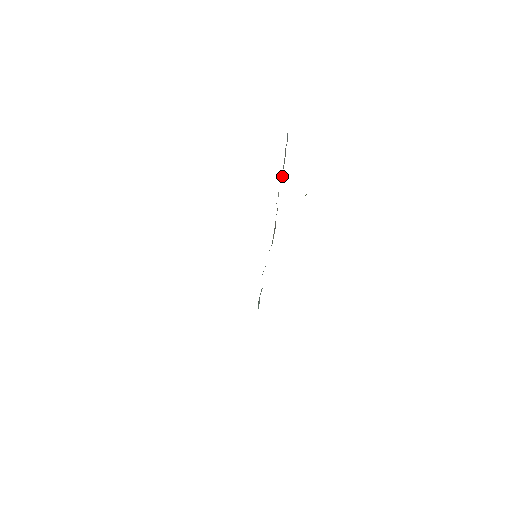
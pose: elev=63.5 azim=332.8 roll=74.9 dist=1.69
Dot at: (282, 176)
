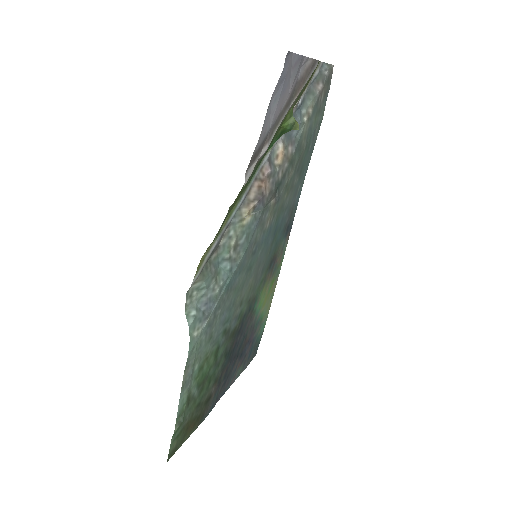
Dot at: occluded
